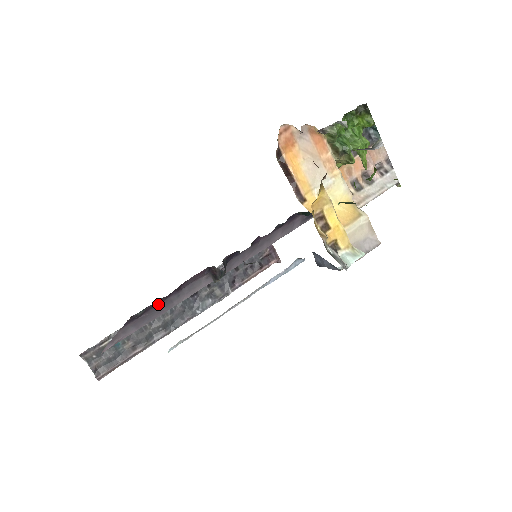
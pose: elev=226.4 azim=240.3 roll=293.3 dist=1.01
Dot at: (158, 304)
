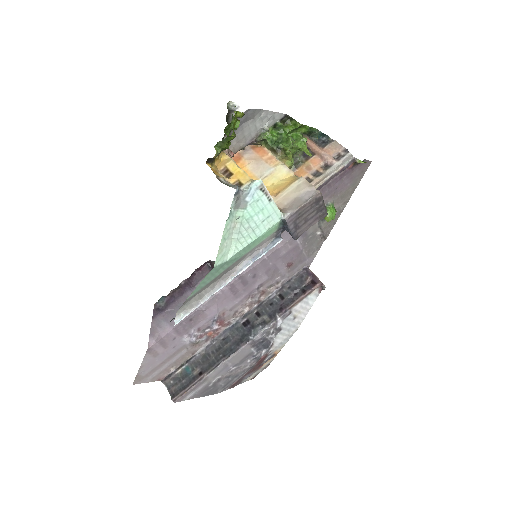
Dot at: (178, 299)
